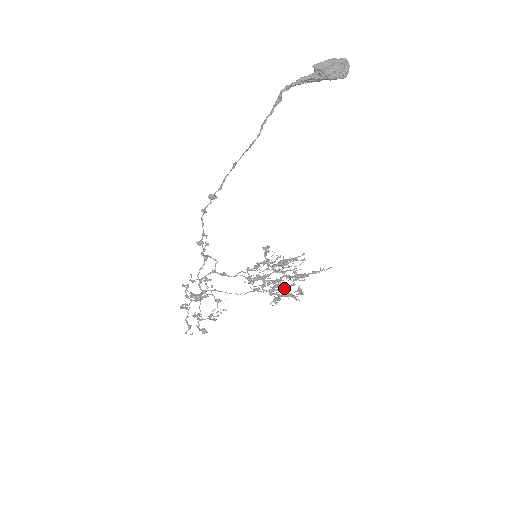
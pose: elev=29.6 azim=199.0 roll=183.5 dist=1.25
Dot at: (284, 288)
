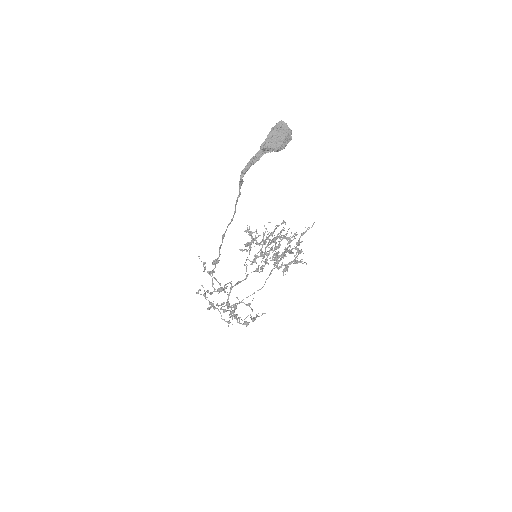
Dot at: occluded
